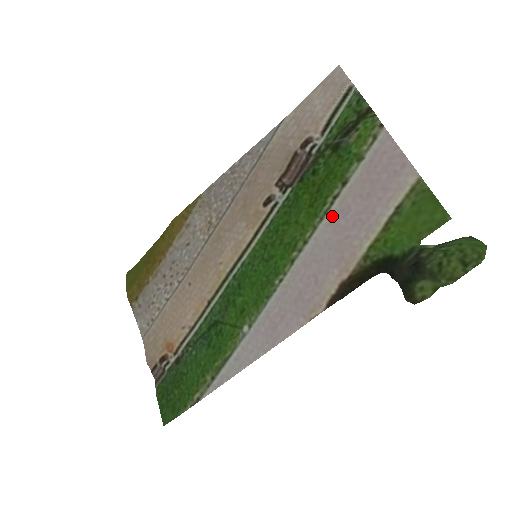
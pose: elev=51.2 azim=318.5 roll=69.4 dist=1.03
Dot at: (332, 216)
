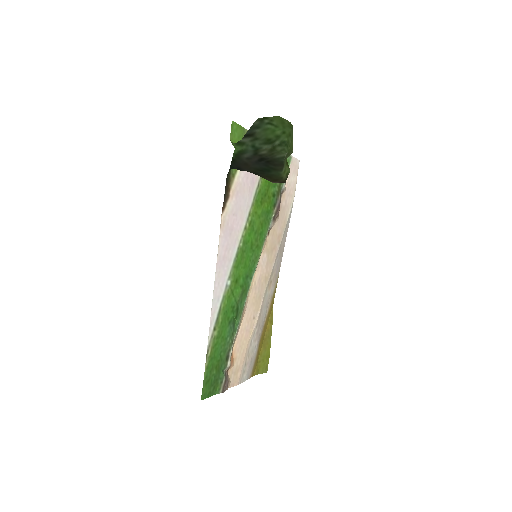
Dot at: (253, 191)
